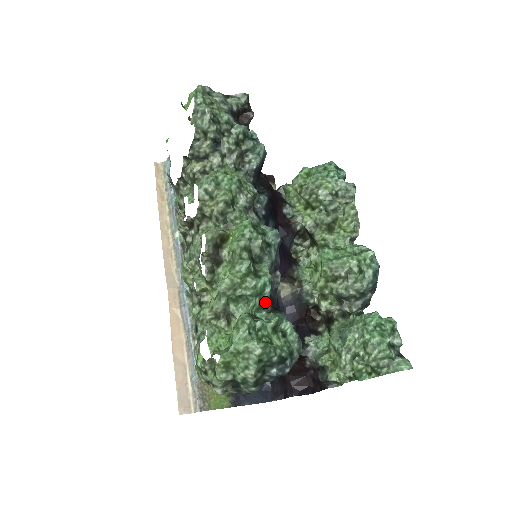
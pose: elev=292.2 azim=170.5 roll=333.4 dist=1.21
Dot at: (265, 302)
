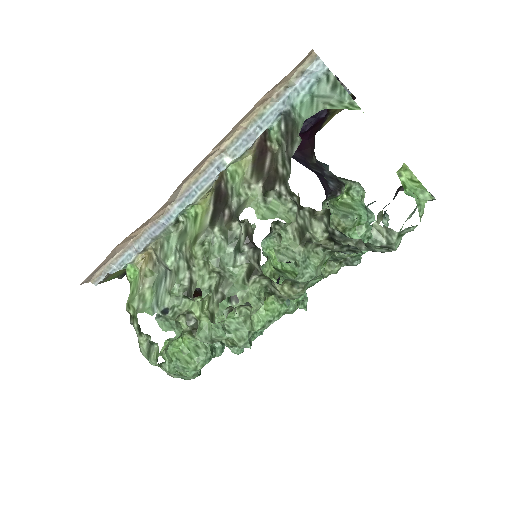
Dot at: occluded
